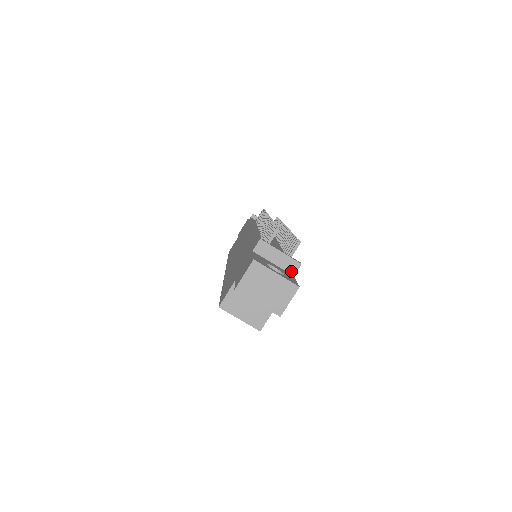
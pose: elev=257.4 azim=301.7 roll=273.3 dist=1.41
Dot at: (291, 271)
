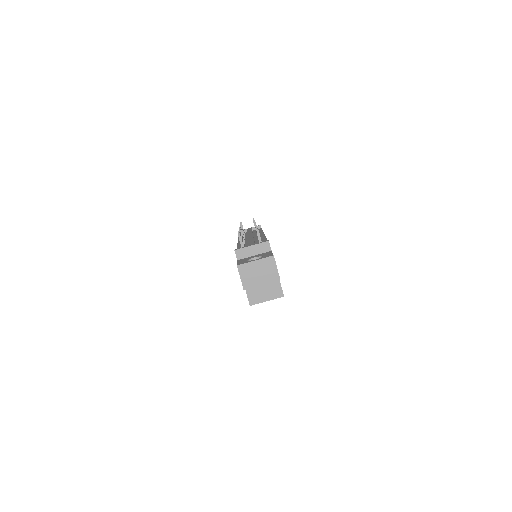
Dot at: (267, 250)
